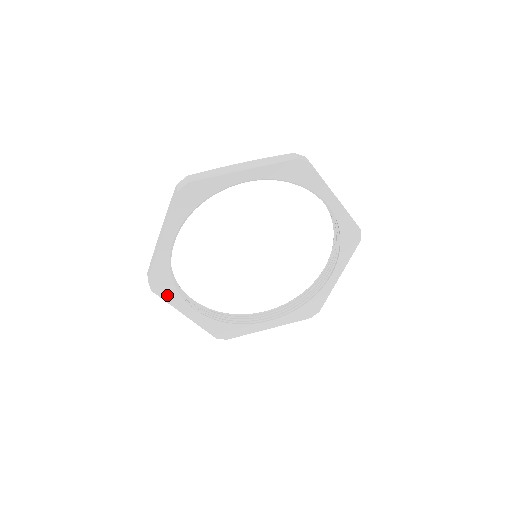
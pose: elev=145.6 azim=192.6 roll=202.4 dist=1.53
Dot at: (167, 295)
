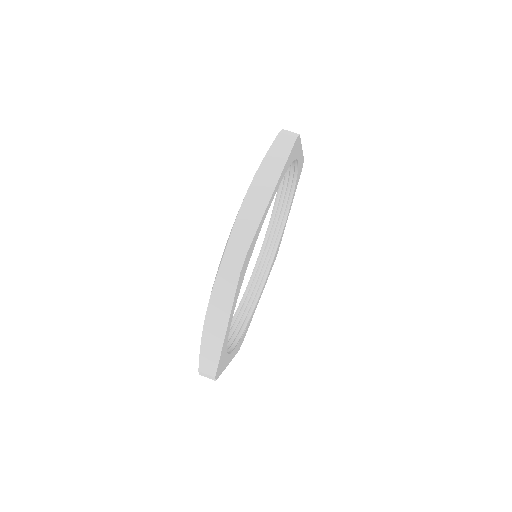
Dot at: (222, 368)
